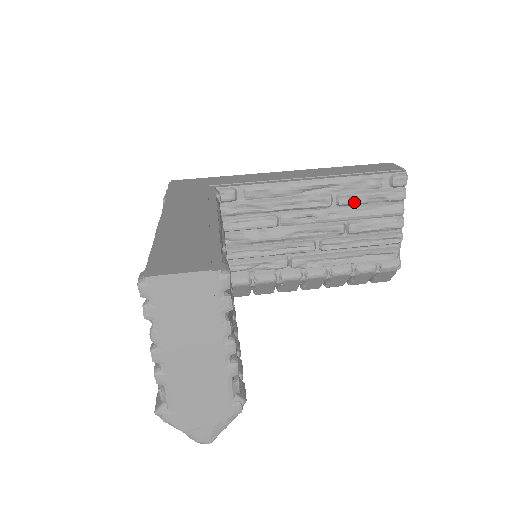
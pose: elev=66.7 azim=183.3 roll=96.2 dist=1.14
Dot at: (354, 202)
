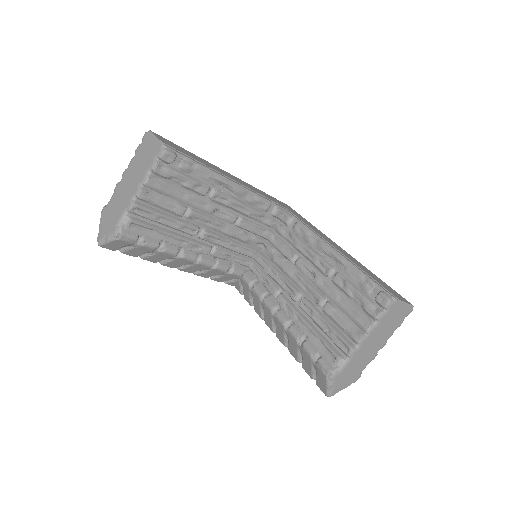
Dot at: (342, 287)
